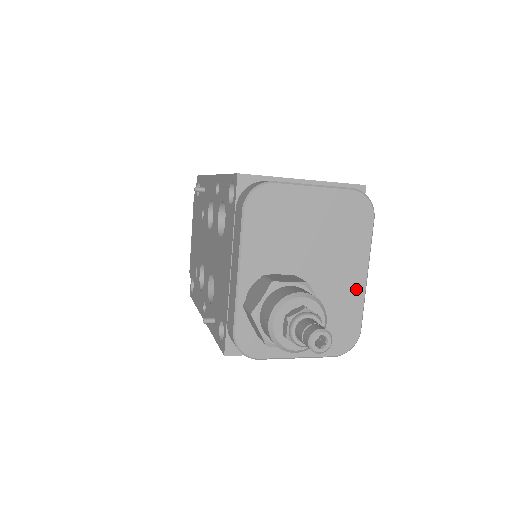
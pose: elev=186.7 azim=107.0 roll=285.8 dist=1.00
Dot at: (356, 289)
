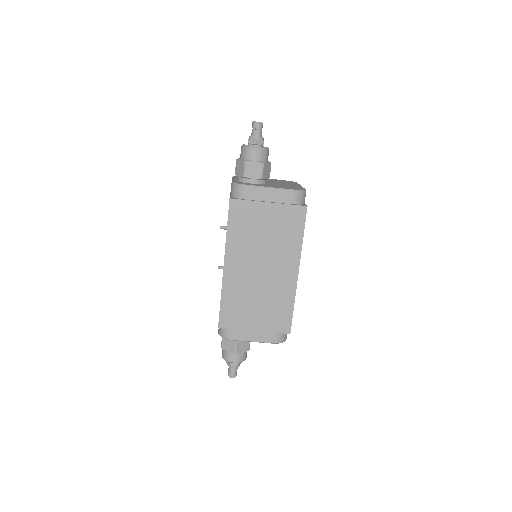
Dot at: (297, 186)
